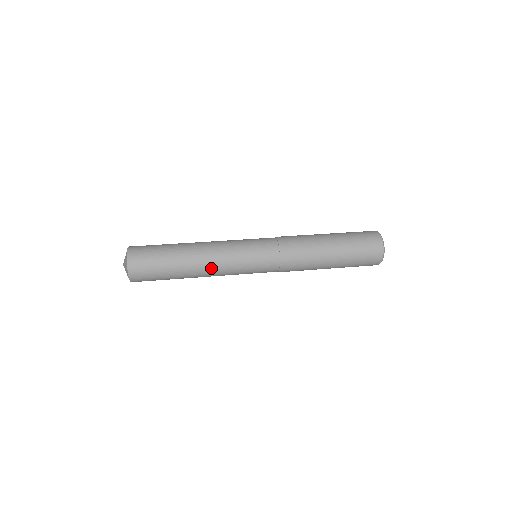
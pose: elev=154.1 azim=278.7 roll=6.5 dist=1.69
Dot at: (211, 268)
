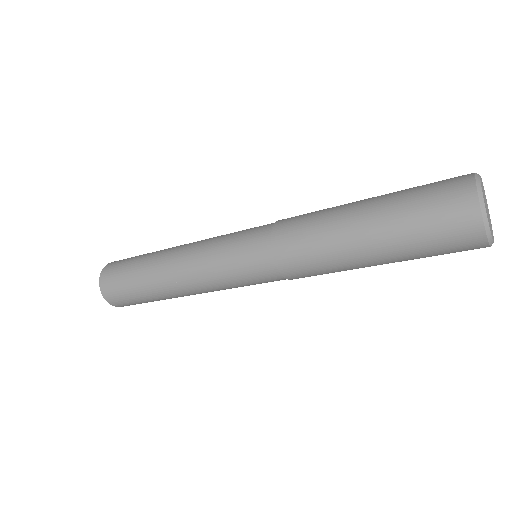
Dot at: (187, 285)
